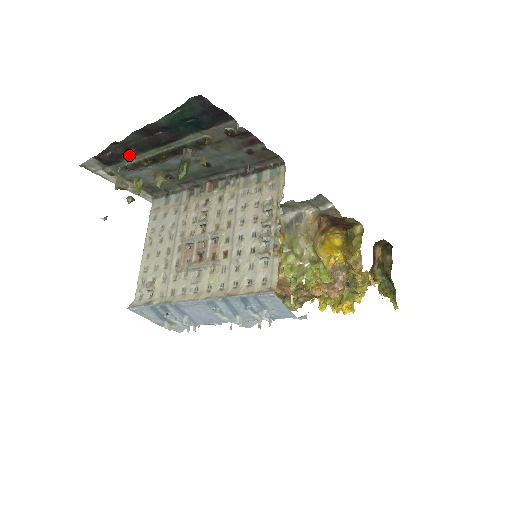
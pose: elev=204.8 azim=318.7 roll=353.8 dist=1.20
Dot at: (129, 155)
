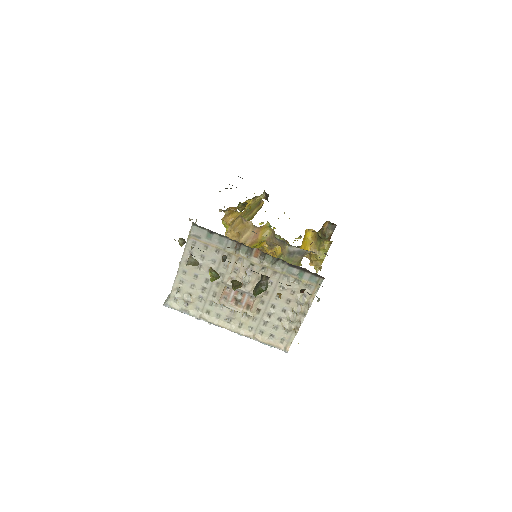
Dot at: occluded
